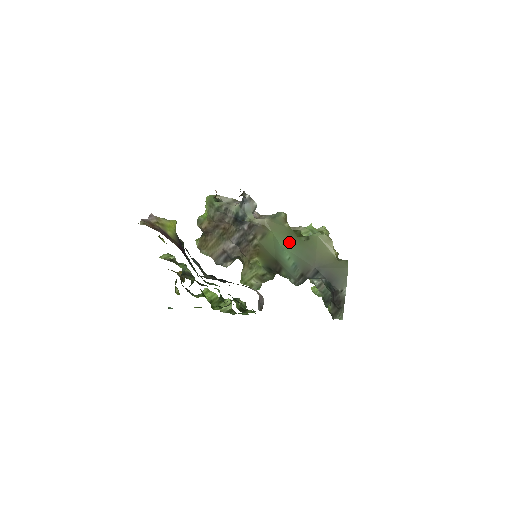
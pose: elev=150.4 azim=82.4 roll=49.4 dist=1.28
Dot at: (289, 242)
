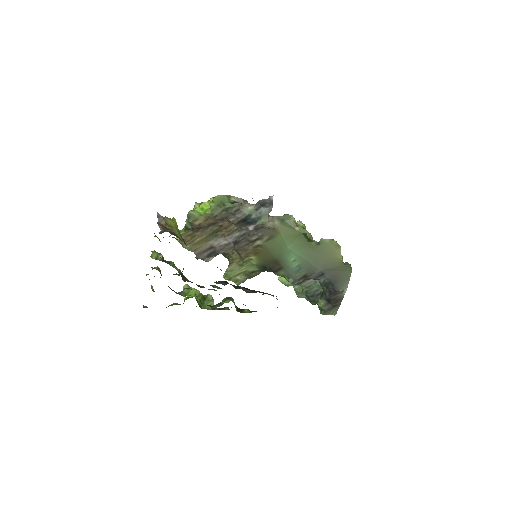
Dot at: (298, 246)
